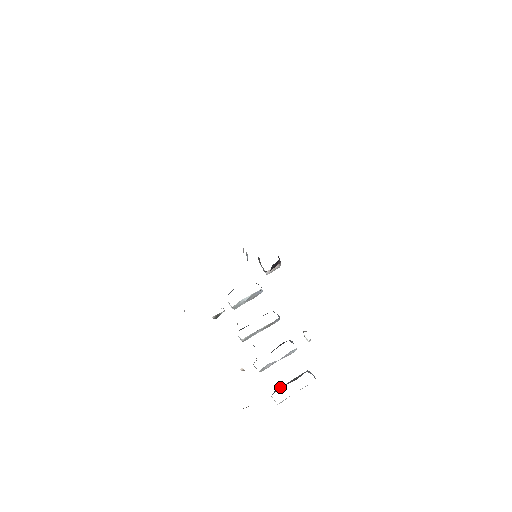
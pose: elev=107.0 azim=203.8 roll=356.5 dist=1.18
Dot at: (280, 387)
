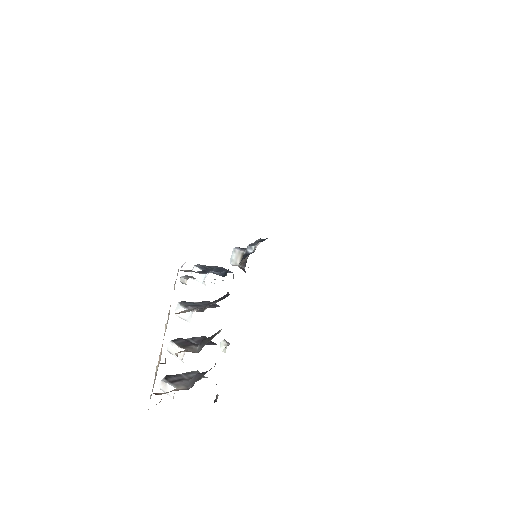
Dot at: (174, 376)
